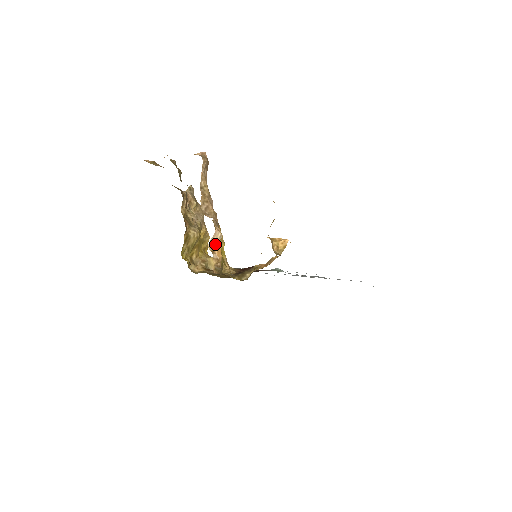
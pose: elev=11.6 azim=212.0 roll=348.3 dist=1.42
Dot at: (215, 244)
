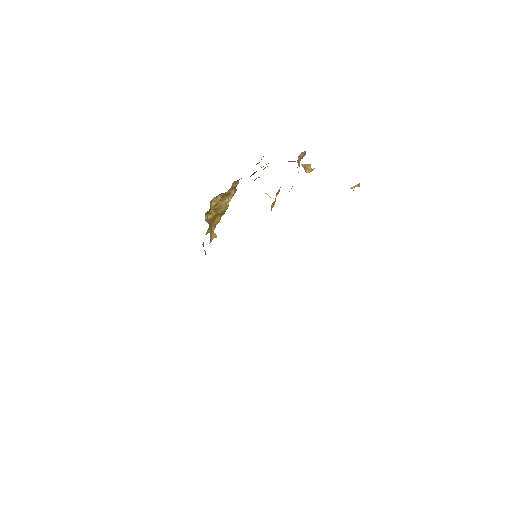
Dot at: (306, 168)
